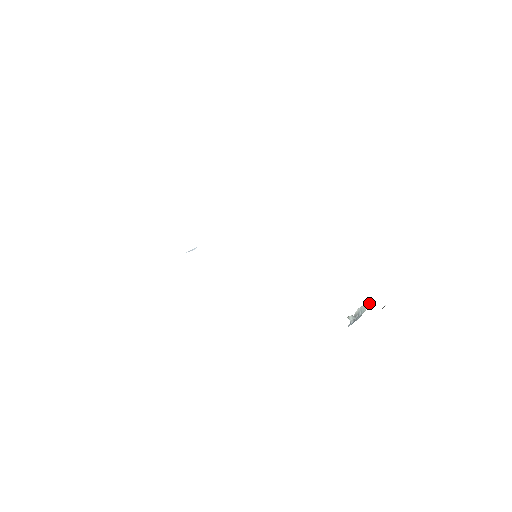
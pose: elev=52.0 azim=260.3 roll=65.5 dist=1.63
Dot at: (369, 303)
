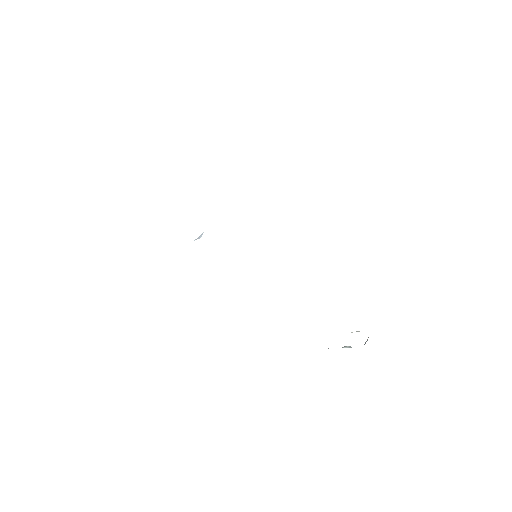
Dot at: (357, 331)
